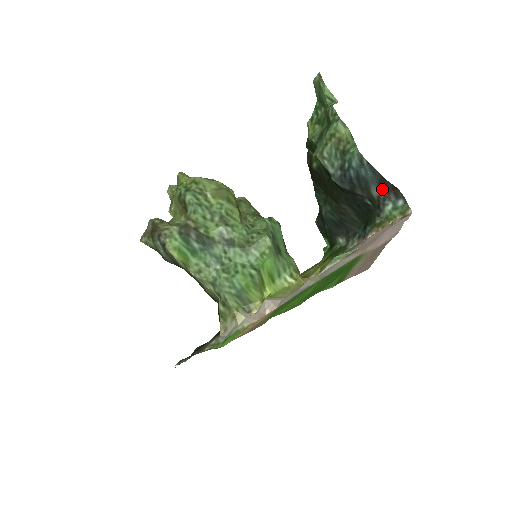
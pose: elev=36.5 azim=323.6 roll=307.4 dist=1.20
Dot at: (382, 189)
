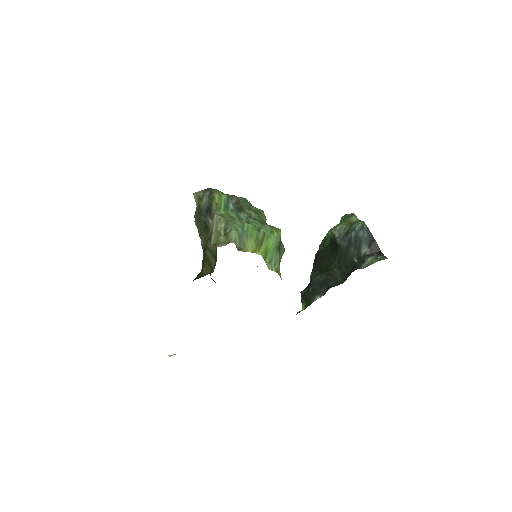
Dot at: (370, 248)
